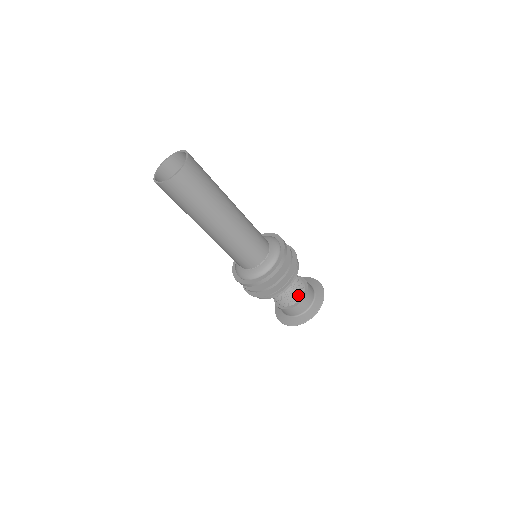
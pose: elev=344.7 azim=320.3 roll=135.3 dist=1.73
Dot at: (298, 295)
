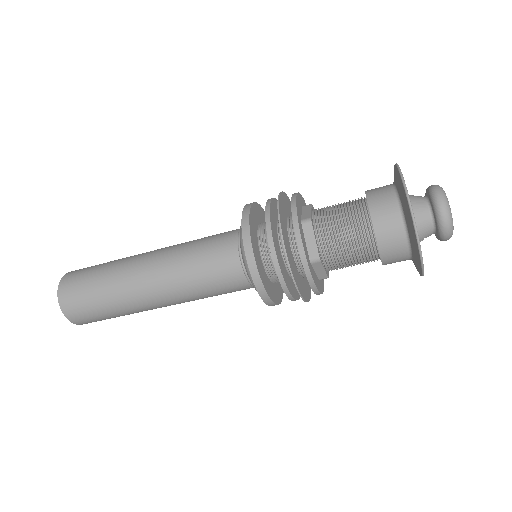
Dot at: (362, 233)
